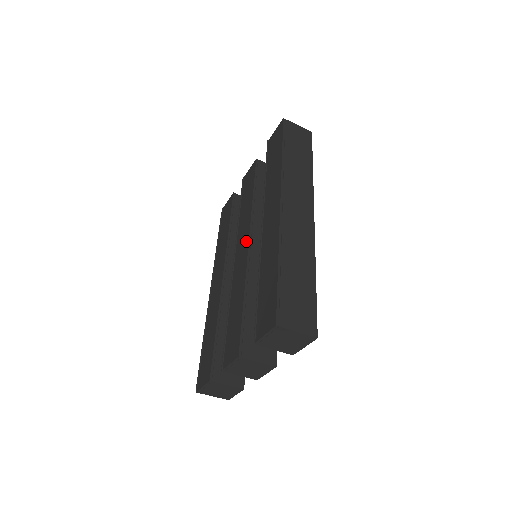
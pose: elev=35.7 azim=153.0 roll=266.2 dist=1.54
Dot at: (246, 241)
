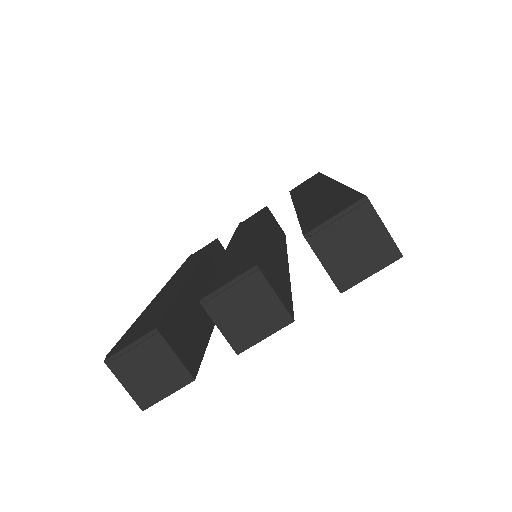
Dot at: (257, 228)
